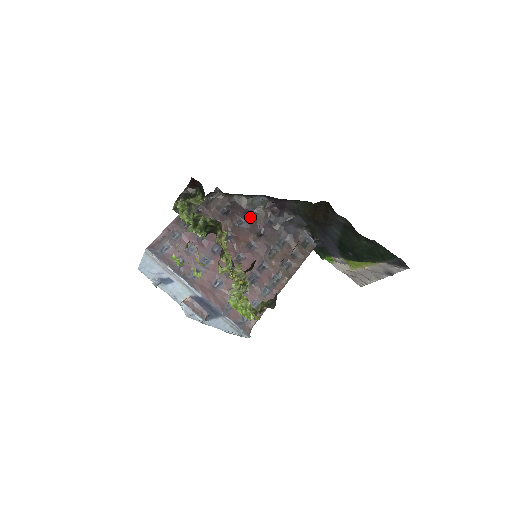
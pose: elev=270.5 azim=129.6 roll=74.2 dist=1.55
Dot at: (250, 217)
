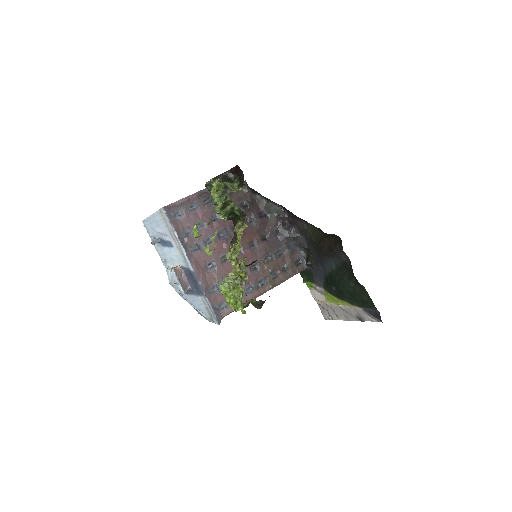
Dot at: (262, 219)
